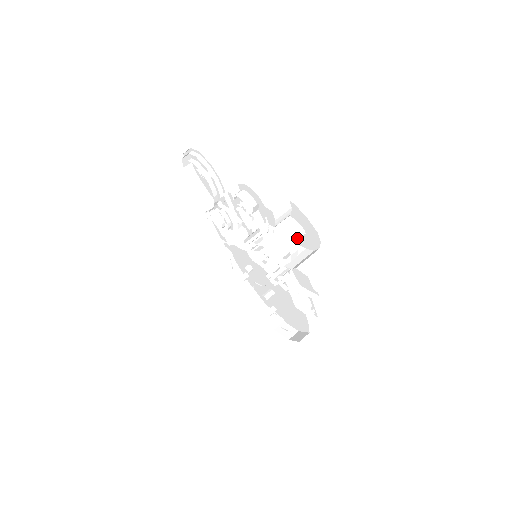
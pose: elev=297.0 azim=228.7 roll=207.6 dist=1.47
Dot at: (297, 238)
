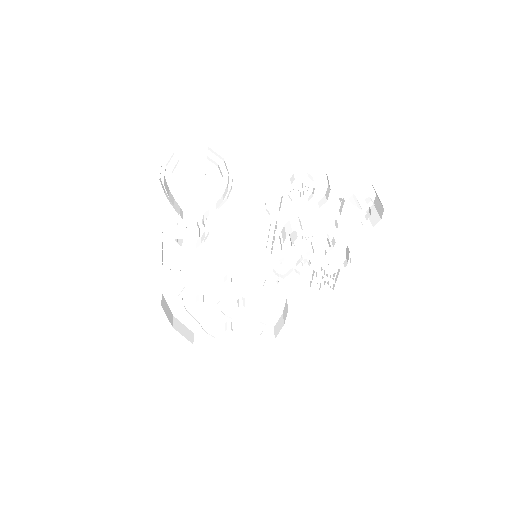
Dot at: occluded
